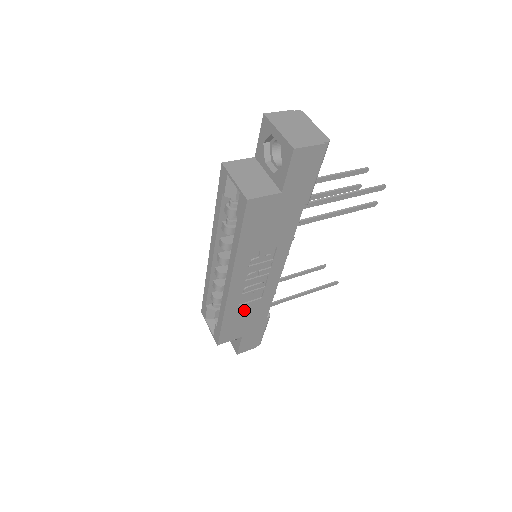
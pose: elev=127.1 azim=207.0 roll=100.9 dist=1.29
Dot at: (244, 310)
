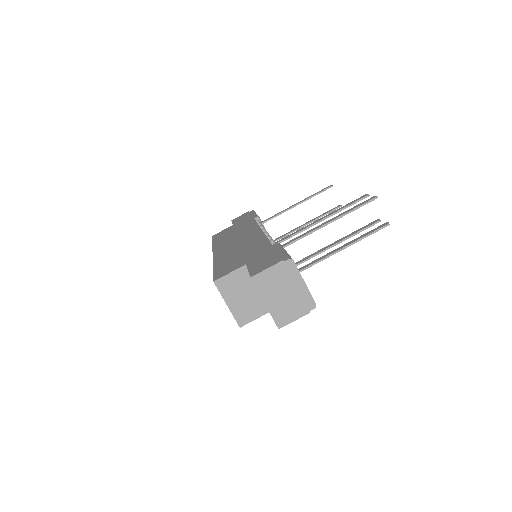
Dot at: occluded
